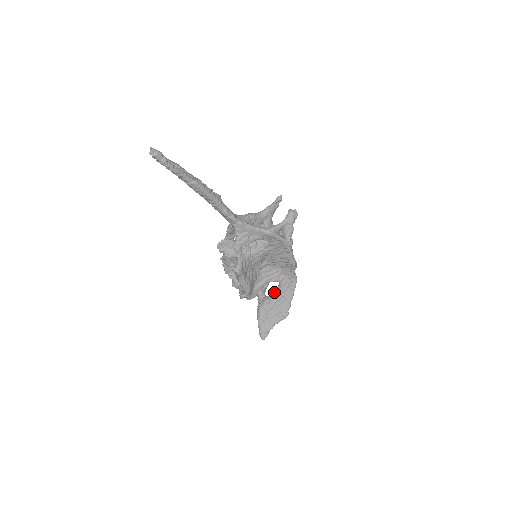
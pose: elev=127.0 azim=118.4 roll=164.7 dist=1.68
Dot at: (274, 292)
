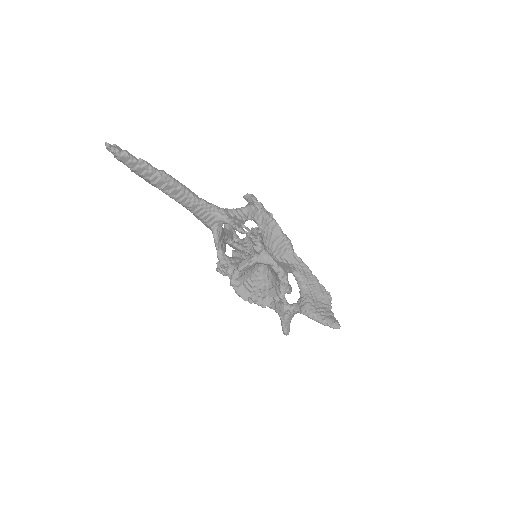
Dot at: (299, 287)
